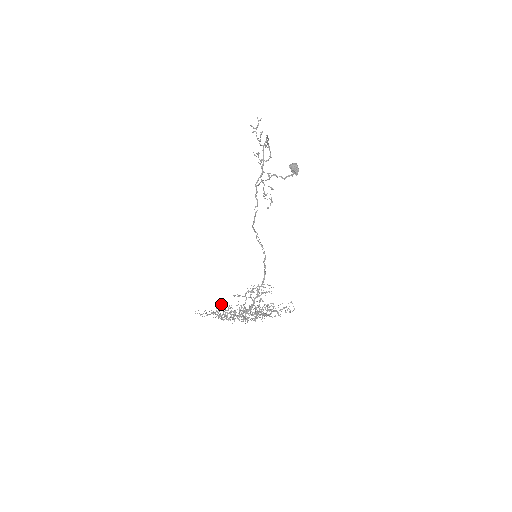
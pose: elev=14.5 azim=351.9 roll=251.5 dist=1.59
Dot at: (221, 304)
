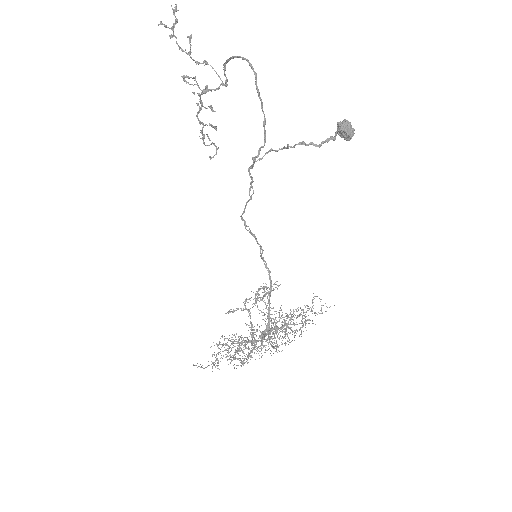
Dot at: occluded
